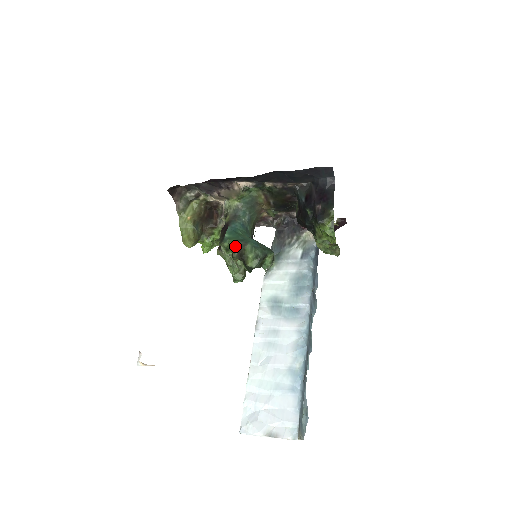
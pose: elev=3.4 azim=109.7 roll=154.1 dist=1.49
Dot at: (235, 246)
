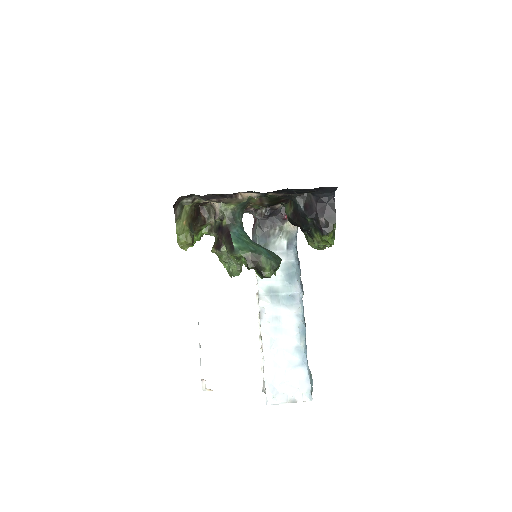
Dot at: (249, 258)
